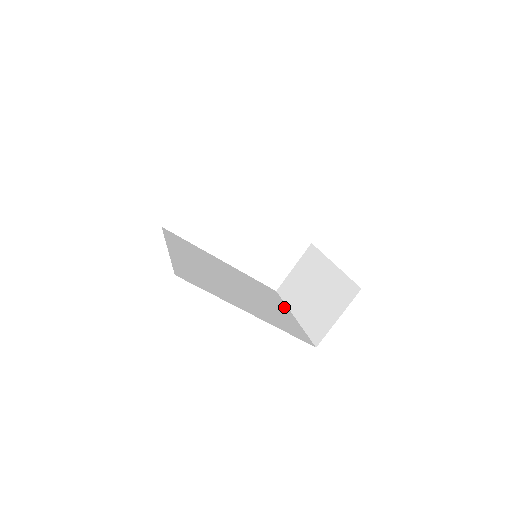
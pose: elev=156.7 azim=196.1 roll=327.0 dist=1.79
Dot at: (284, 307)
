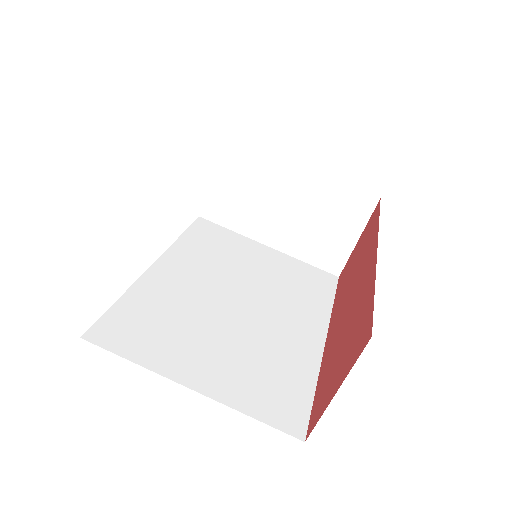
Dot at: (250, 244)
